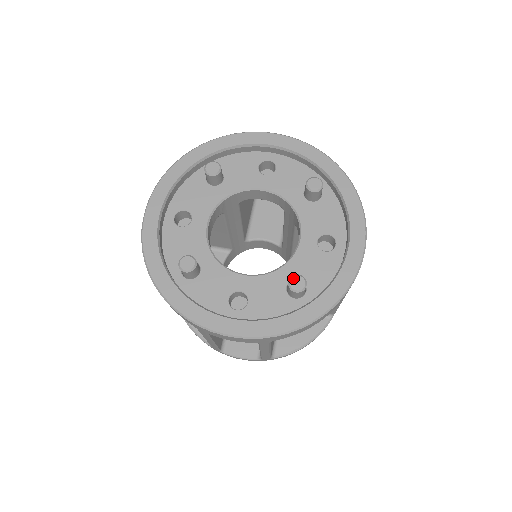
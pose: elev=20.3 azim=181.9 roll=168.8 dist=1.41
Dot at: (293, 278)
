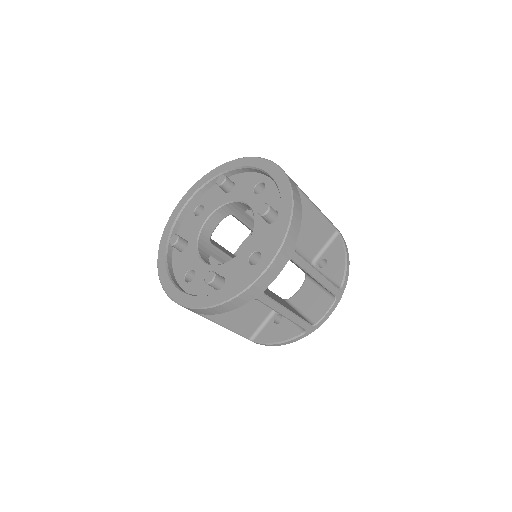
Dot at: (209, 272)
